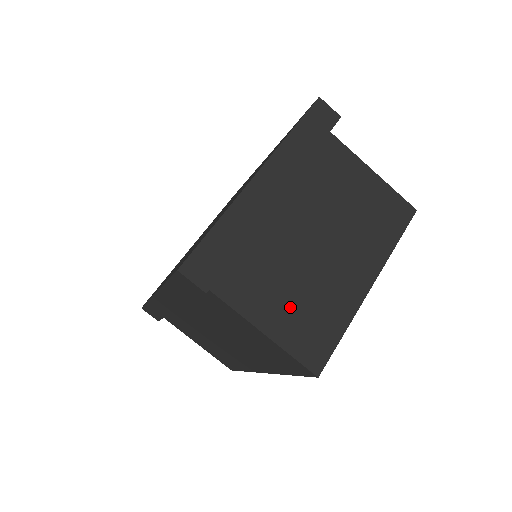
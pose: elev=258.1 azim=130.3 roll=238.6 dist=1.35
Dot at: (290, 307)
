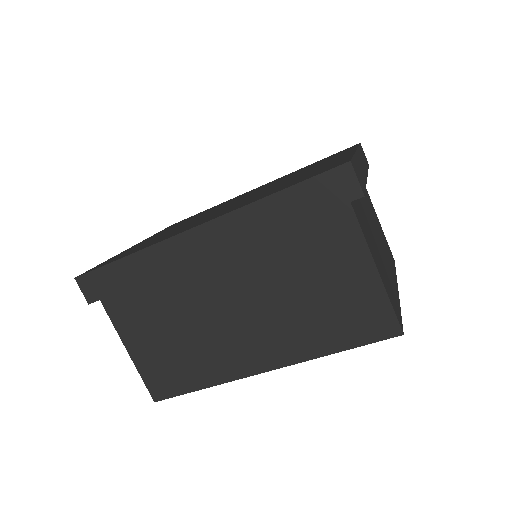
Dot at: (380, 263)
